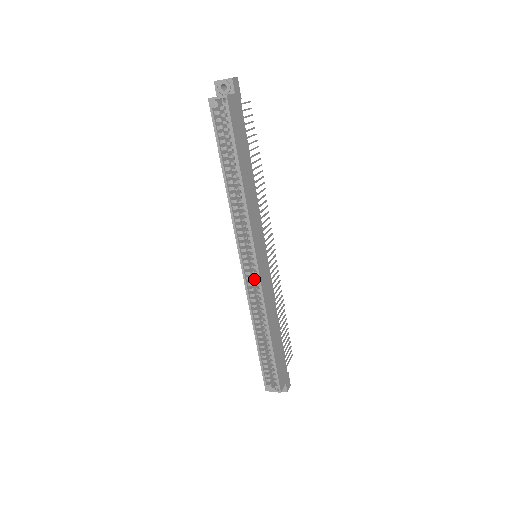
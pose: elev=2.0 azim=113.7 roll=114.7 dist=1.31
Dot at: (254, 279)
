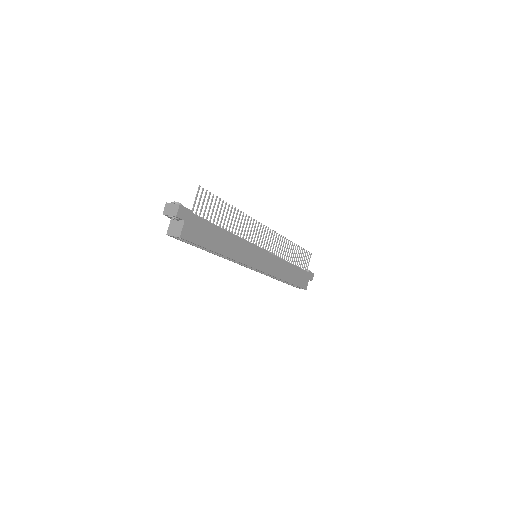
Dot at: occluded
